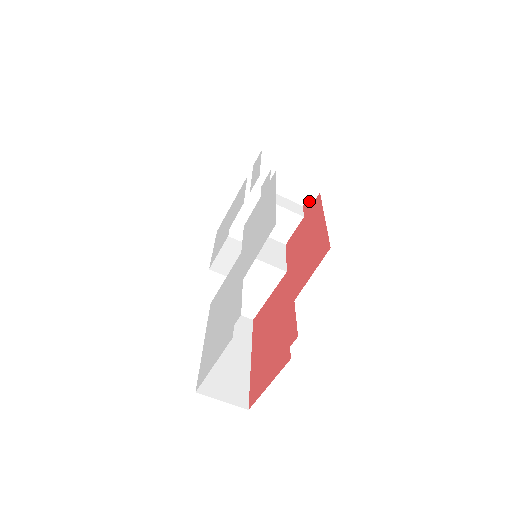
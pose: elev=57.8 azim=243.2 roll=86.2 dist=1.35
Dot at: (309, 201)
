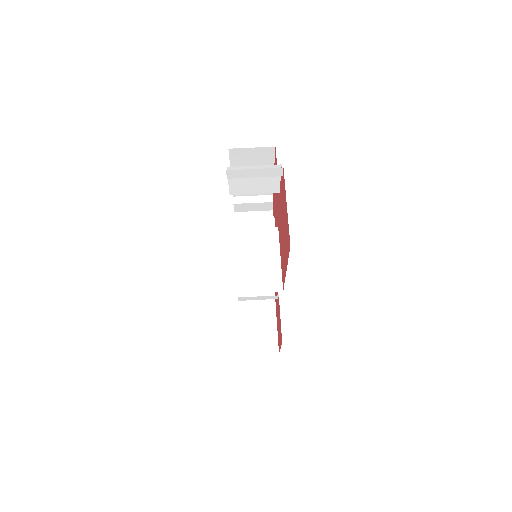
Dot at: (273, 212)
